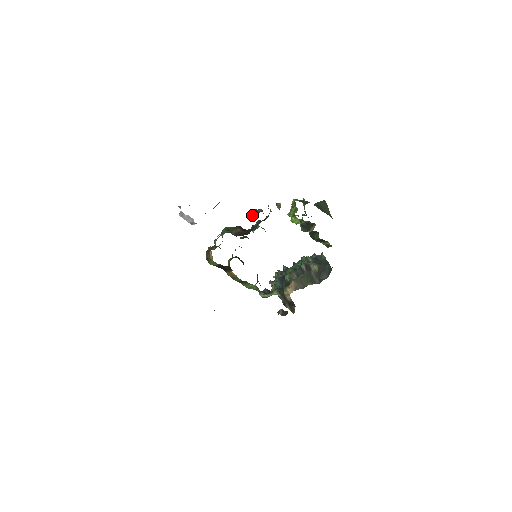
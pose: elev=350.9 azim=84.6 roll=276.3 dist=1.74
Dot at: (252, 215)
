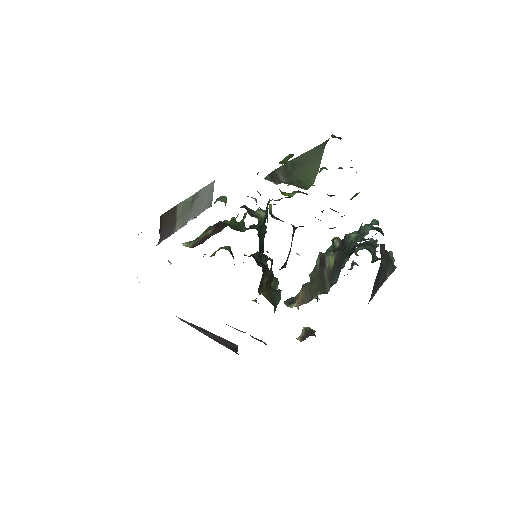
Dot at: occluded
